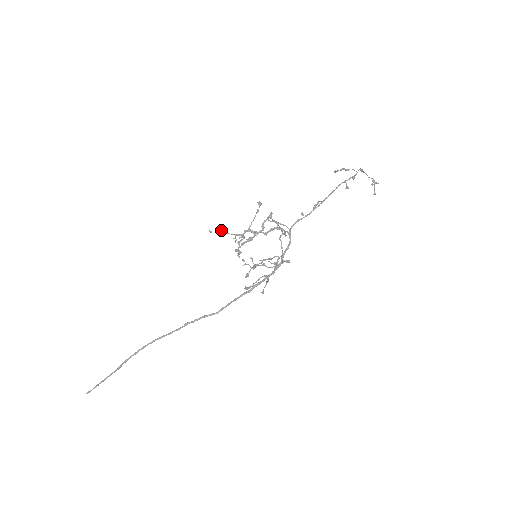
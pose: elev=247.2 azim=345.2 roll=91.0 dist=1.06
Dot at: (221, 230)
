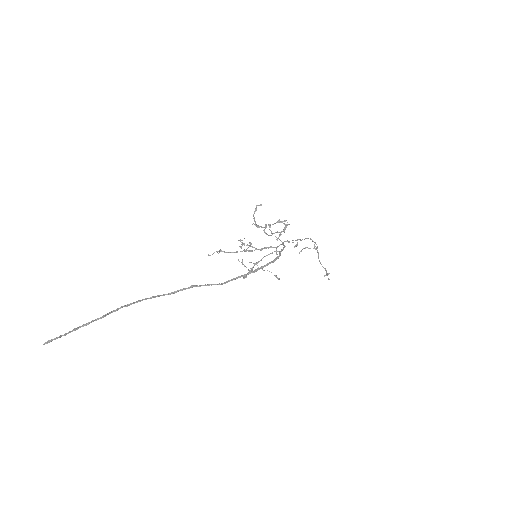
Dot at: (220, 250)
